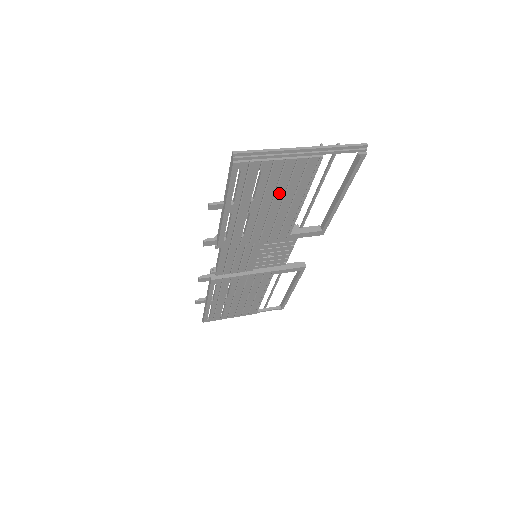
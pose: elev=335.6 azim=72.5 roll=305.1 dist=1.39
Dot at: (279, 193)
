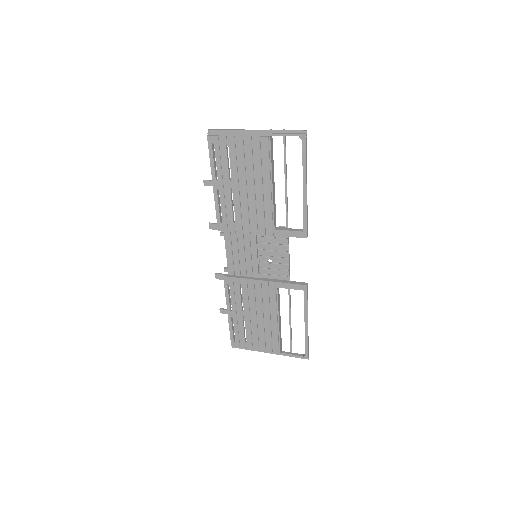
Dot at: (249, 173)
